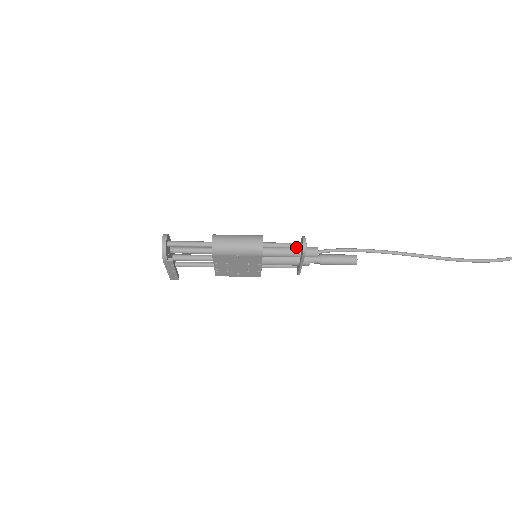
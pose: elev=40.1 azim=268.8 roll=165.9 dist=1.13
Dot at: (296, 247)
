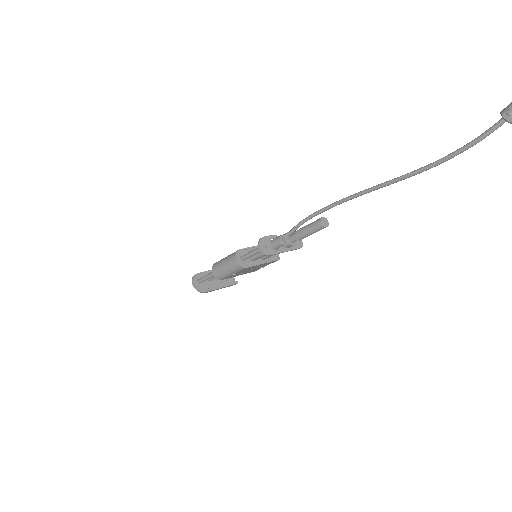
Dot at: occluded
